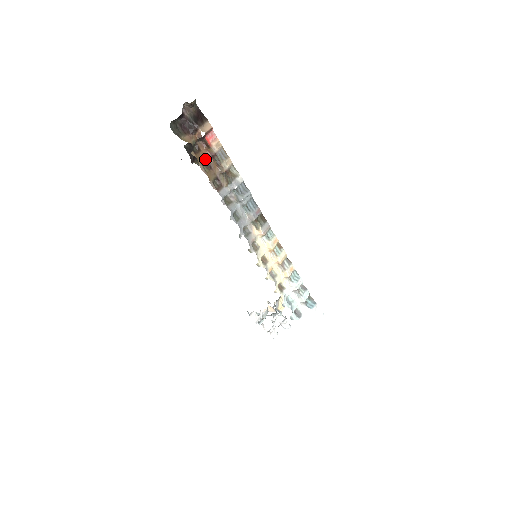
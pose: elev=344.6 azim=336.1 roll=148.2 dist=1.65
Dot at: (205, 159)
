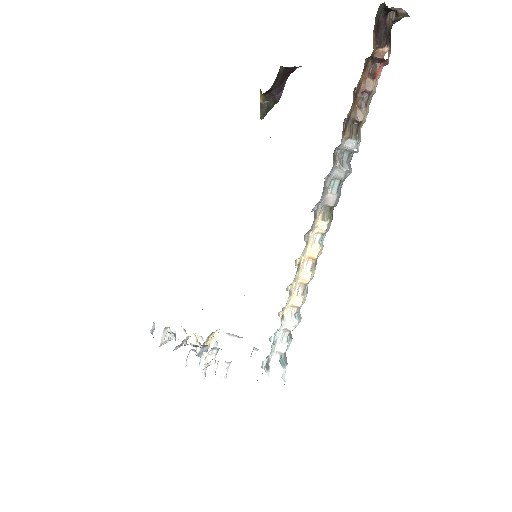
Dot at: (360, 85)
